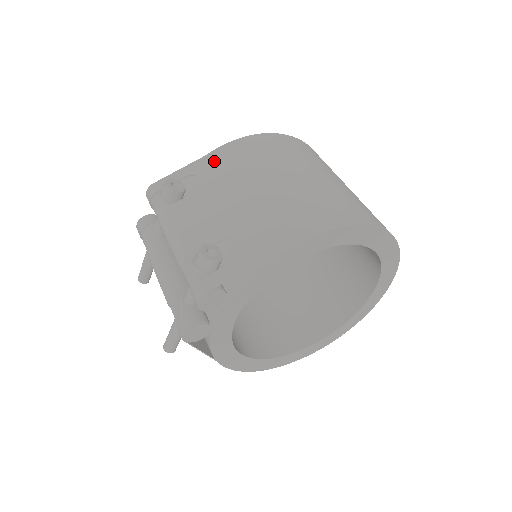
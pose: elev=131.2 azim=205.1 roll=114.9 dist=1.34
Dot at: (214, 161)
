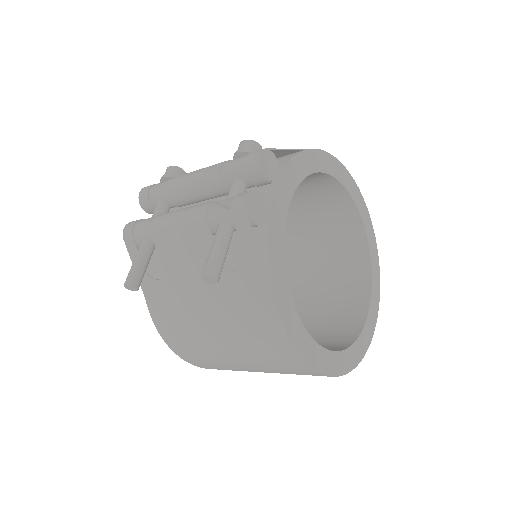
Dot at: occluded
